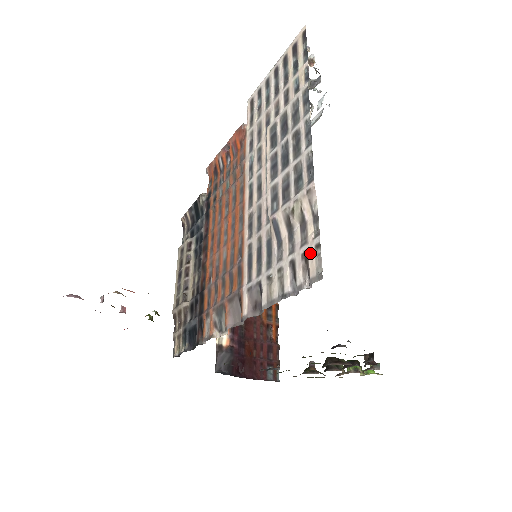
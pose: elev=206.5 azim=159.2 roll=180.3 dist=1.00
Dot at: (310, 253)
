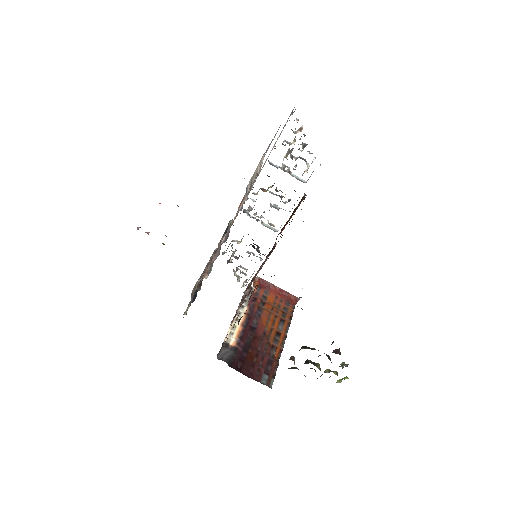
Dot at: occluded
